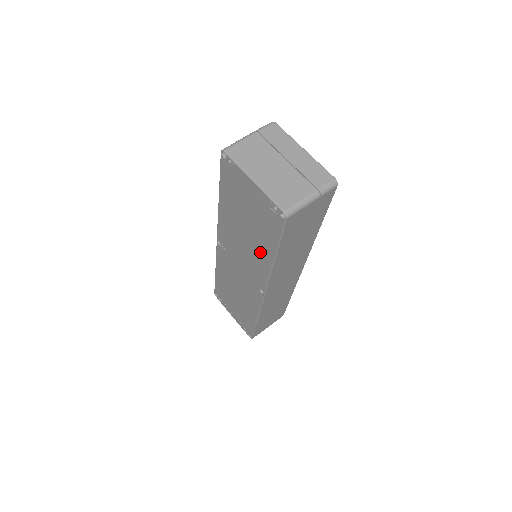
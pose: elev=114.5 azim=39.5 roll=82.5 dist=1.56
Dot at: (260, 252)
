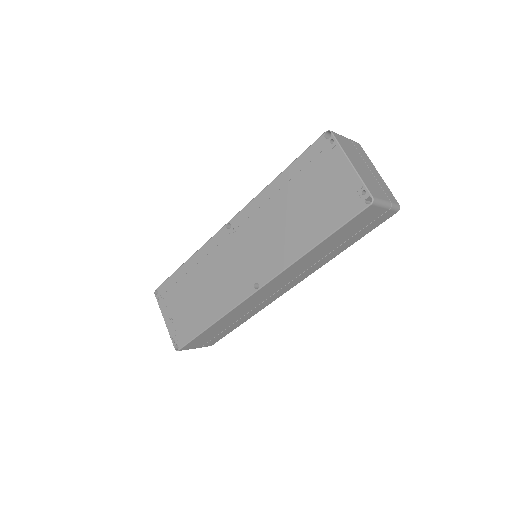
Dot at: (296, 238)
